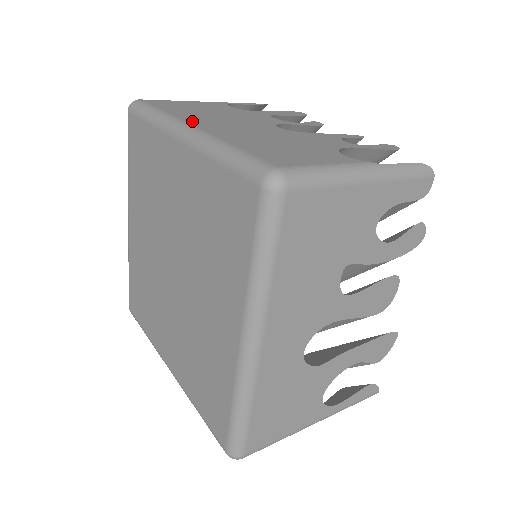
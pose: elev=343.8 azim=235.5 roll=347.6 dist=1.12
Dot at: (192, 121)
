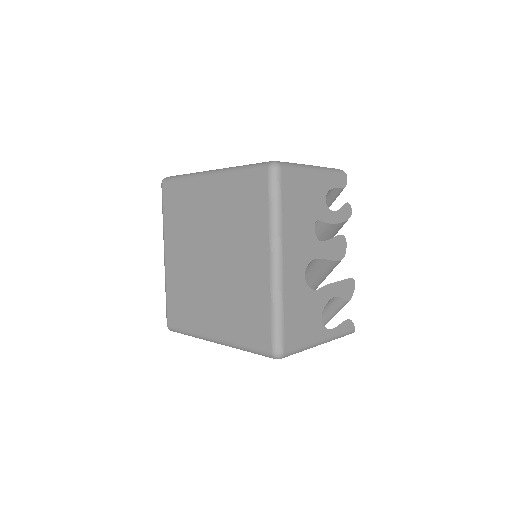
Dot at: occluded
